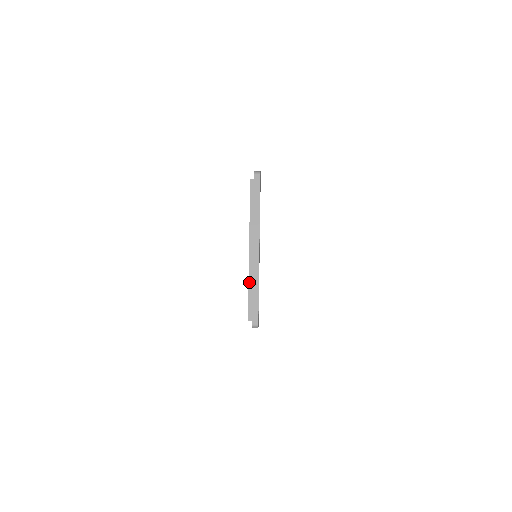
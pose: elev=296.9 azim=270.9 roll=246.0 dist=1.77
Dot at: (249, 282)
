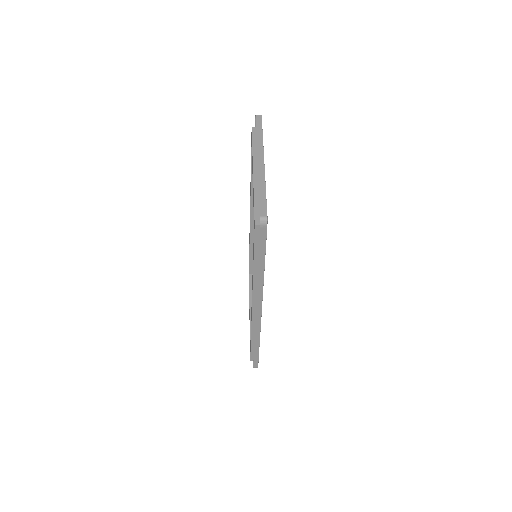
Dot at: (254, 194)
